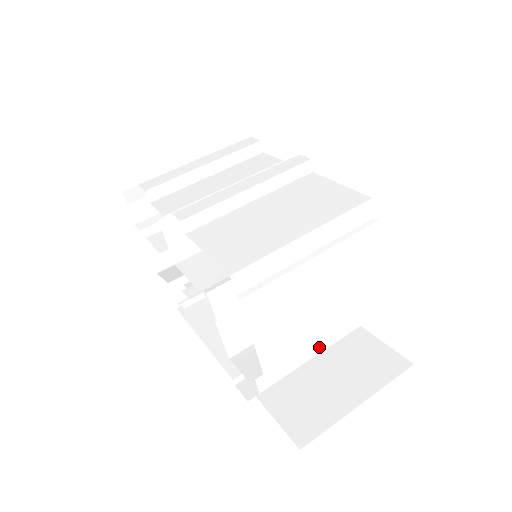
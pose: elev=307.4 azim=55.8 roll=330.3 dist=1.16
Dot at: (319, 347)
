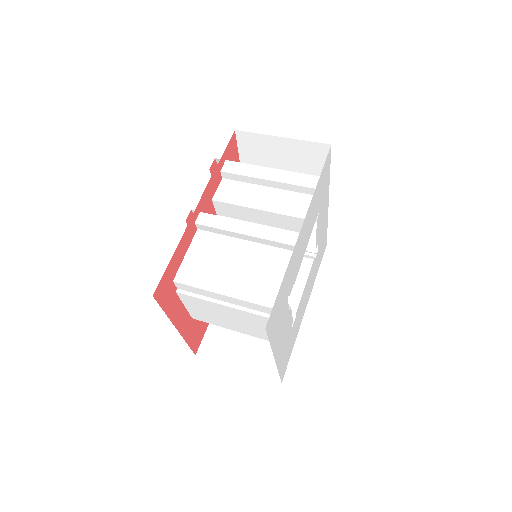
Dot at: occluded
